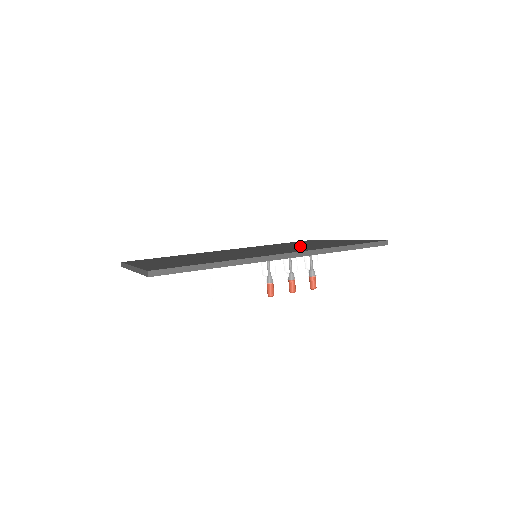
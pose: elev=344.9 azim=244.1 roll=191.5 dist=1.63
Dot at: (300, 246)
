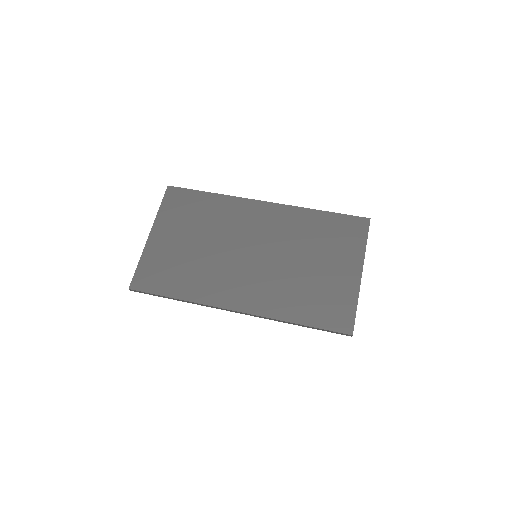
Dot at: (295, 272)
